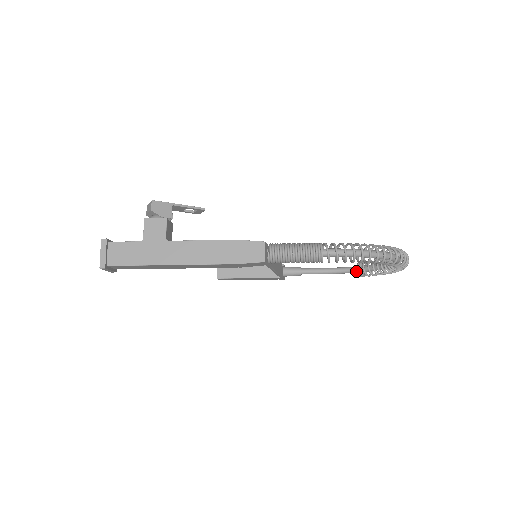
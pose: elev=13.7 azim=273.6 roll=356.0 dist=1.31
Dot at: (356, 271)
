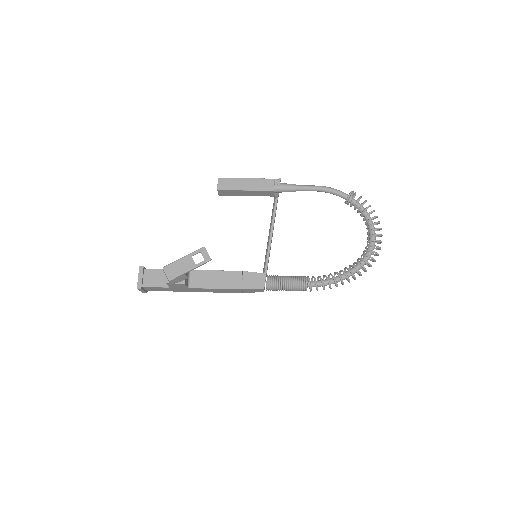
Dot at: occluded
